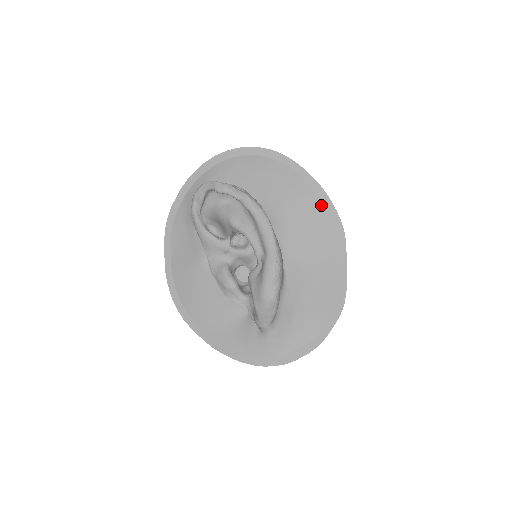
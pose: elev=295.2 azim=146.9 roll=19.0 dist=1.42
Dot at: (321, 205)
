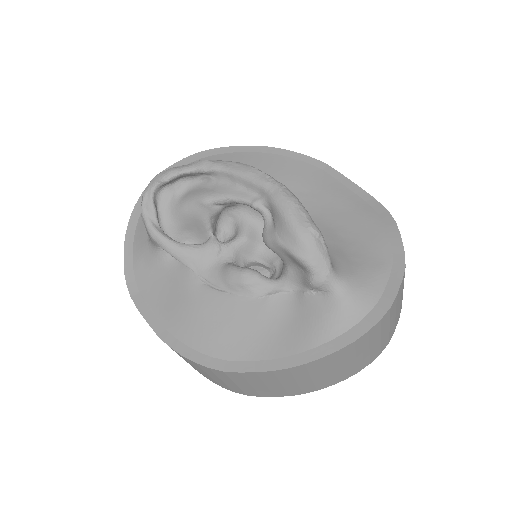
Dot at: (283, 159)
